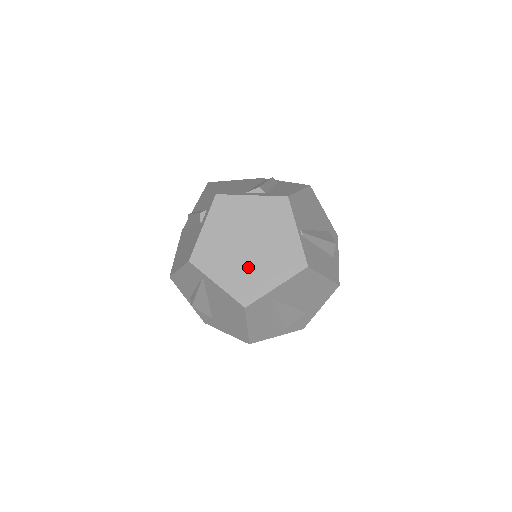
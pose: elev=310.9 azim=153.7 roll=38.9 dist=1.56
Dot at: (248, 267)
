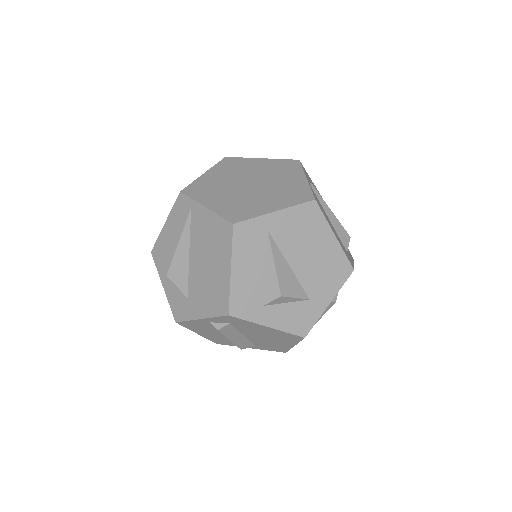
Dot at: (245, 197)
